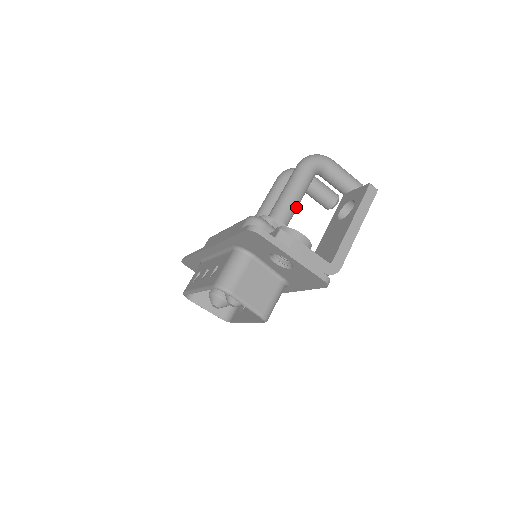
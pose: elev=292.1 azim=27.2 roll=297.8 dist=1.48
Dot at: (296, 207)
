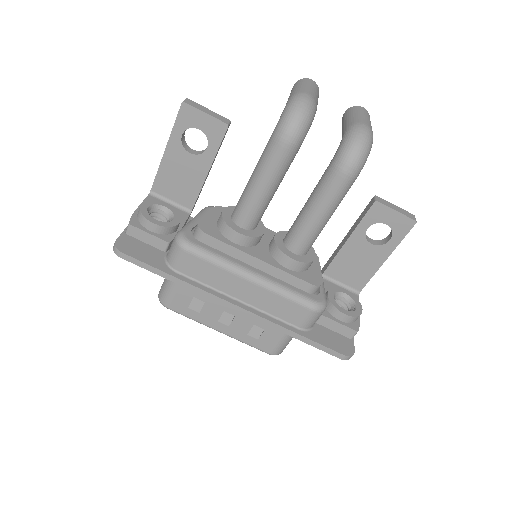
Dot at: occluded
